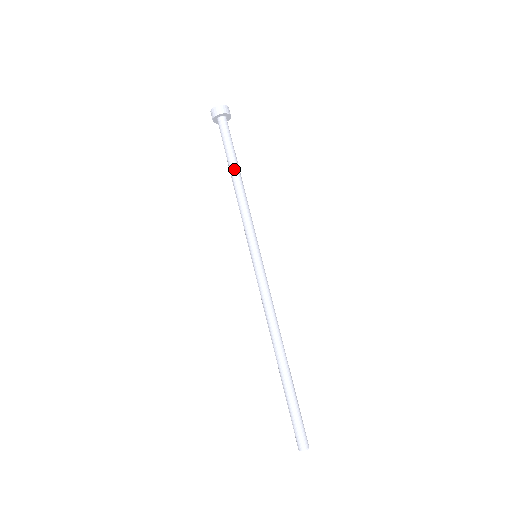
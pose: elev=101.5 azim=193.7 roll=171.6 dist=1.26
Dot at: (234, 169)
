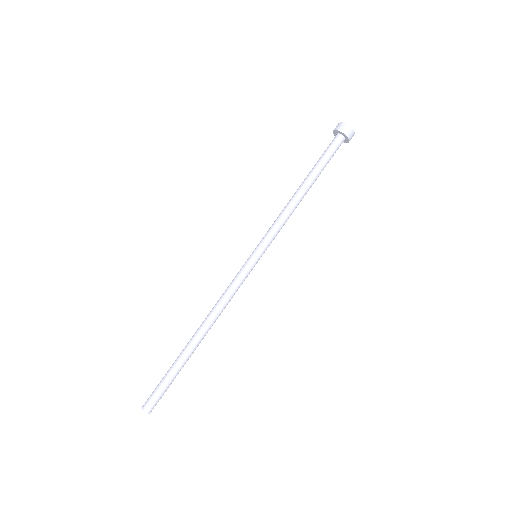
Dot at: (307, 181)
